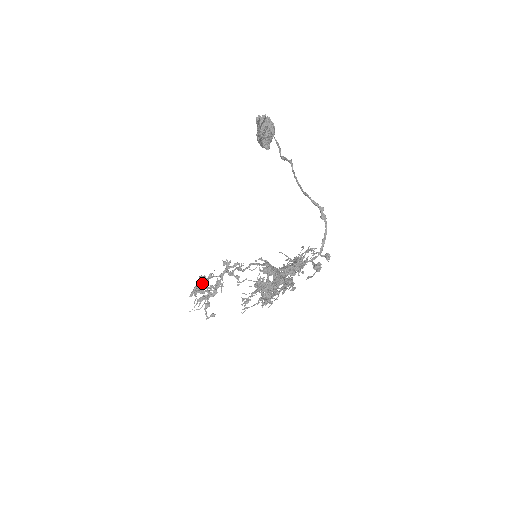
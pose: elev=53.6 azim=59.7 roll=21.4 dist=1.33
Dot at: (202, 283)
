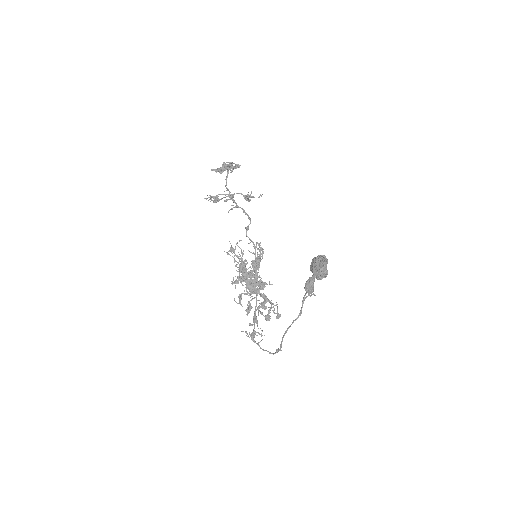
Dot at: (227, 168)
